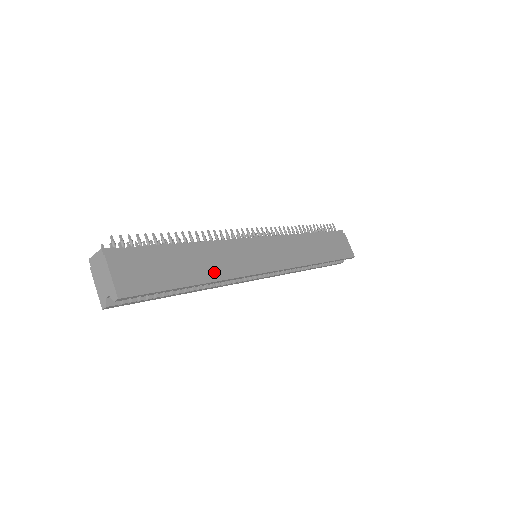
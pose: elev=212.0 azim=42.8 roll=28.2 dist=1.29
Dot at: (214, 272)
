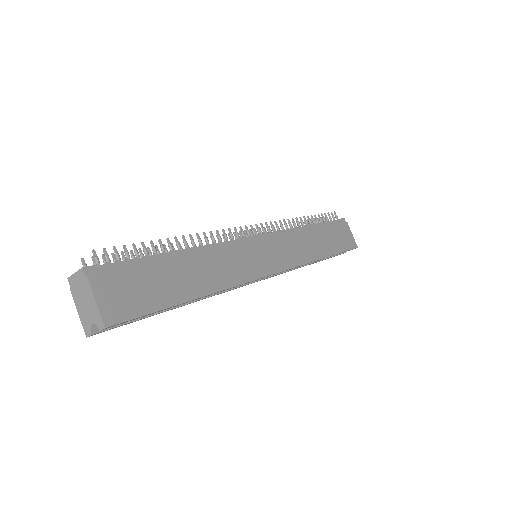
Dot at: (213, 282)
